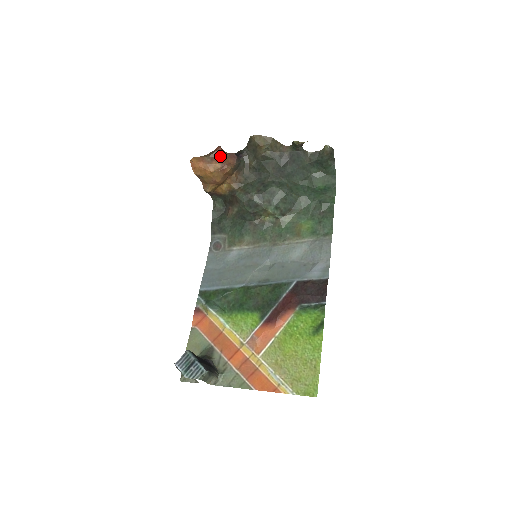
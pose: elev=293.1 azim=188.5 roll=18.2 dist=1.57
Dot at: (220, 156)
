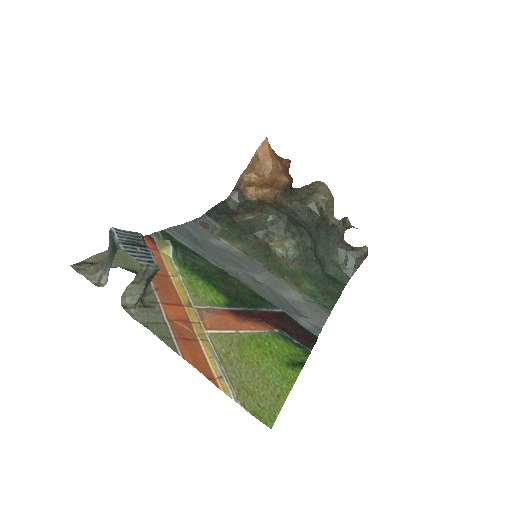
Dot at: (285, 165)
